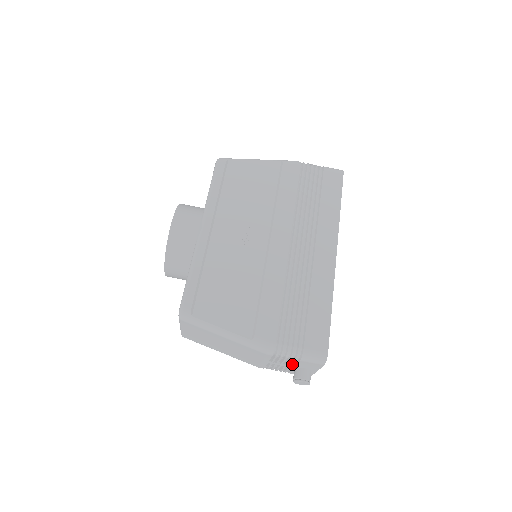
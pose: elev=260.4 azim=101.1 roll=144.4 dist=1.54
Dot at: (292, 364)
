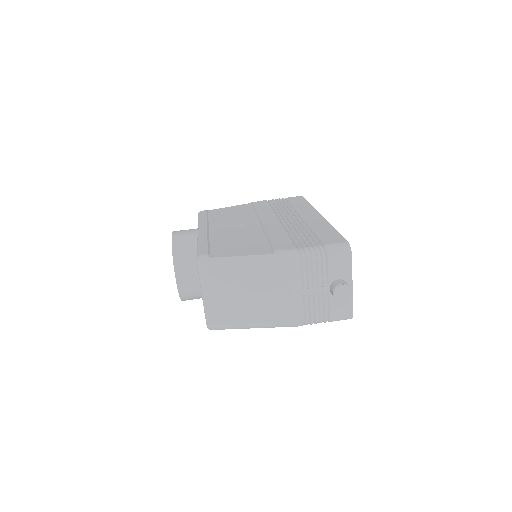
Dot at: (324, 279)
